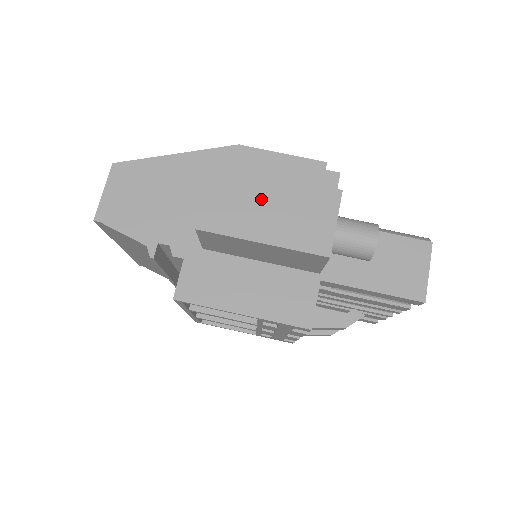
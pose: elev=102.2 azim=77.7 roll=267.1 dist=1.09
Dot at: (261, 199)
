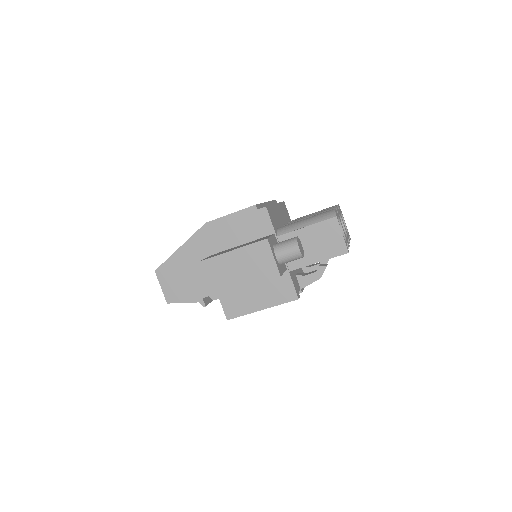
Dot at: (232, 266)
